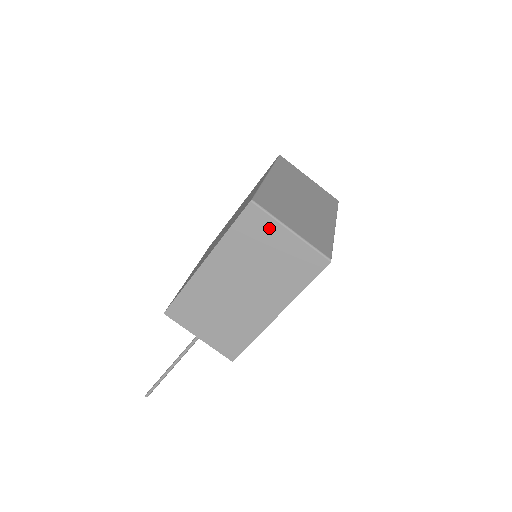
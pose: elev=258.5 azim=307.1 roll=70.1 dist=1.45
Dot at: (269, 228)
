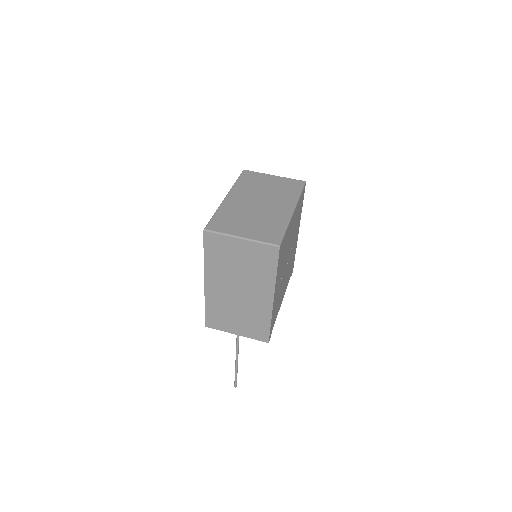
Dot at: (226, 243)
